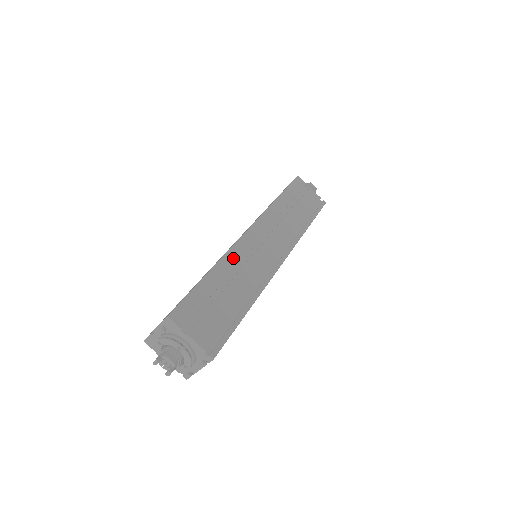
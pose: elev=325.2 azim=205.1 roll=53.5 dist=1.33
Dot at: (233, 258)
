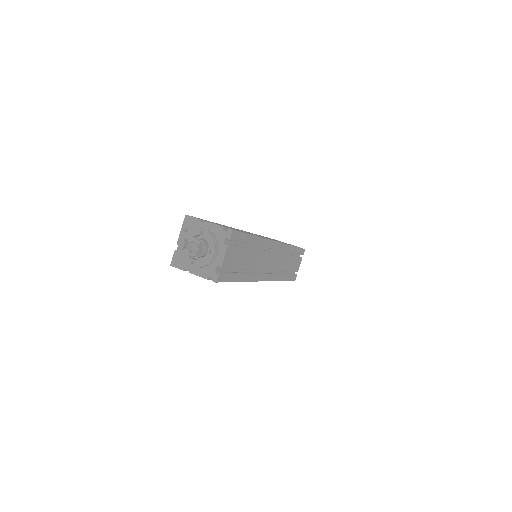
Dot at: occluded
